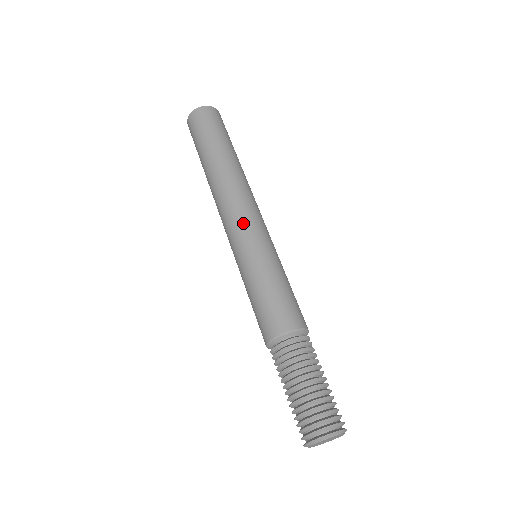
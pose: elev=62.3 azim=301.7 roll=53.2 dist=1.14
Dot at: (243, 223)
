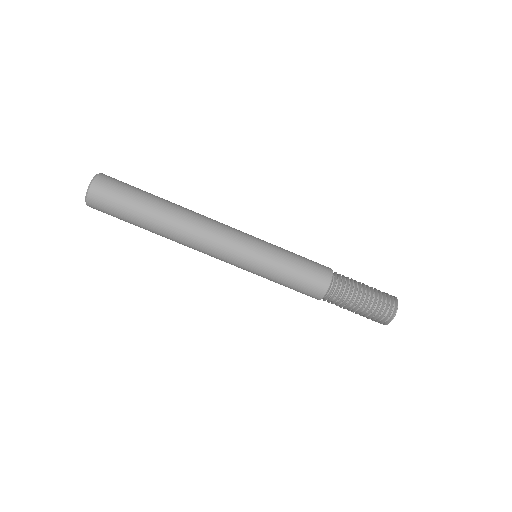
Dot at: (236, 244)
